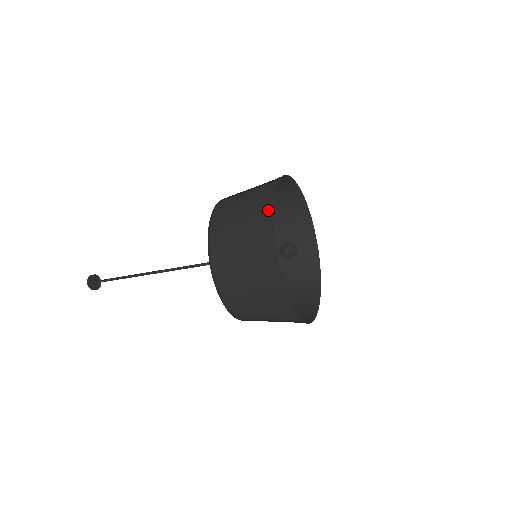
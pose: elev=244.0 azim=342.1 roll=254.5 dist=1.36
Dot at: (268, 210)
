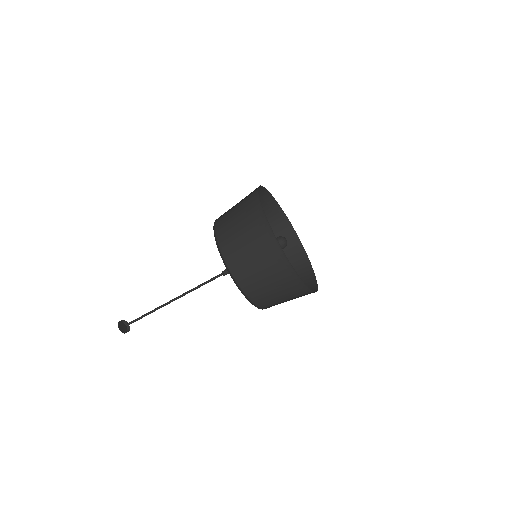
Dot at: (279, 253)
